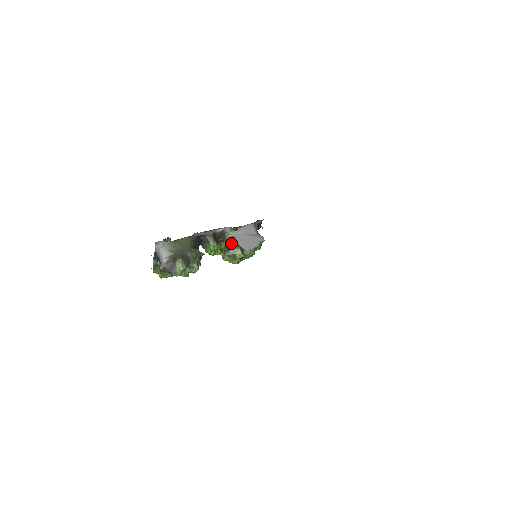
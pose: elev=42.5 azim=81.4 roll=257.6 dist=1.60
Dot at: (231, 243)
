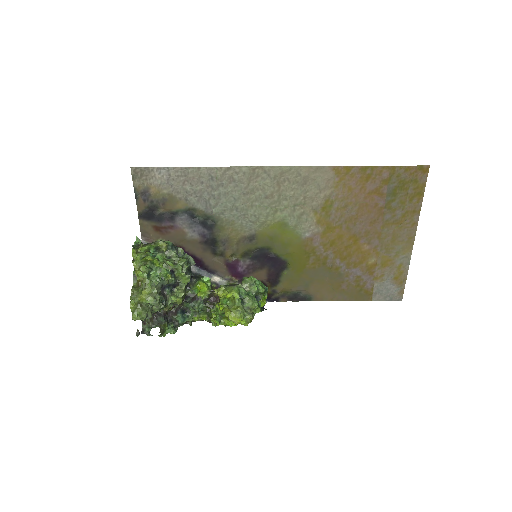
Dot at: occluded
